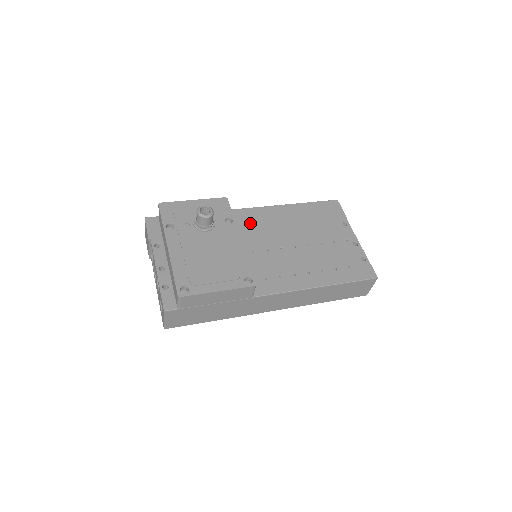
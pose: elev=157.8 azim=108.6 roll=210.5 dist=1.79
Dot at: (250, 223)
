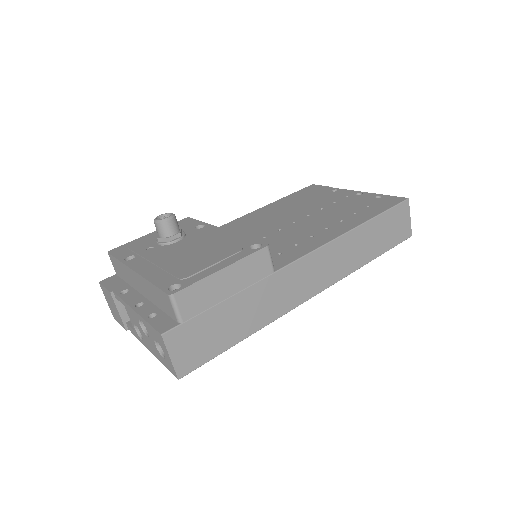
Dot at: occluded
